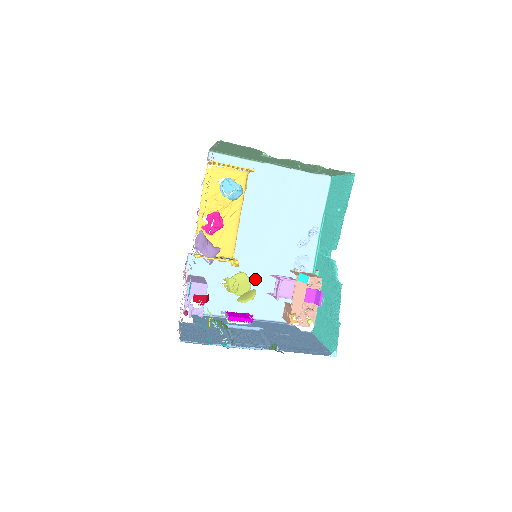
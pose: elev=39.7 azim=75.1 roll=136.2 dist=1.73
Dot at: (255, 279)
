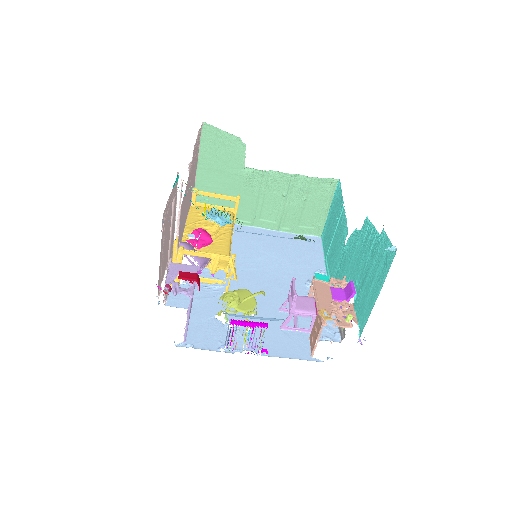
Dot at: (261, 314)
